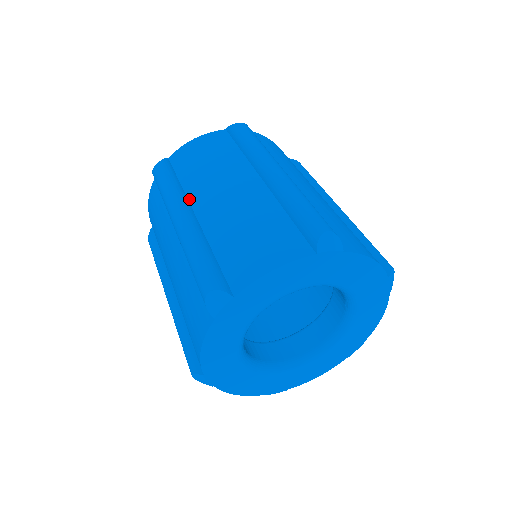
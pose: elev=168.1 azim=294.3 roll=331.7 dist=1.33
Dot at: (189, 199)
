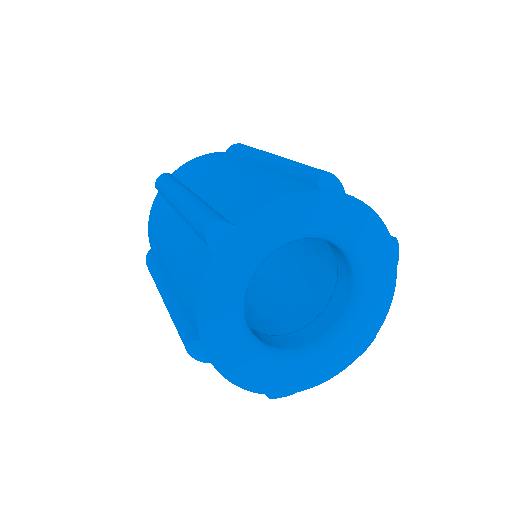
Dot at: (190, 188)
